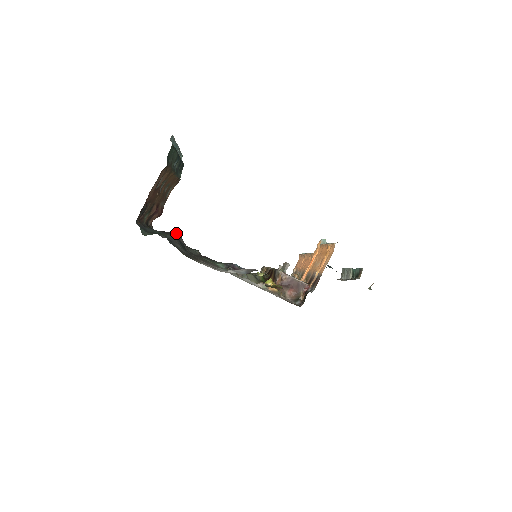
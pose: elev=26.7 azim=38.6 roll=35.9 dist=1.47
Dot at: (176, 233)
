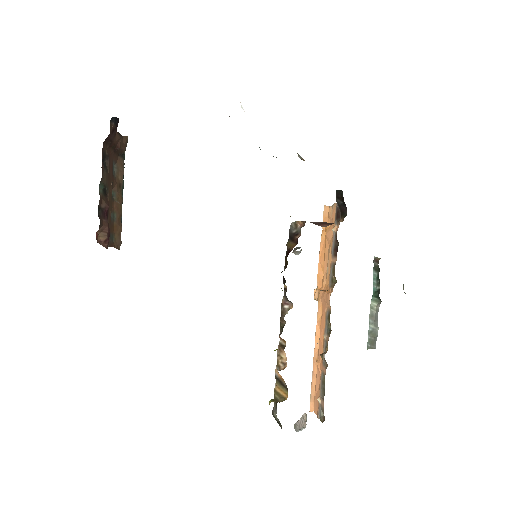
Dot at: occluded
